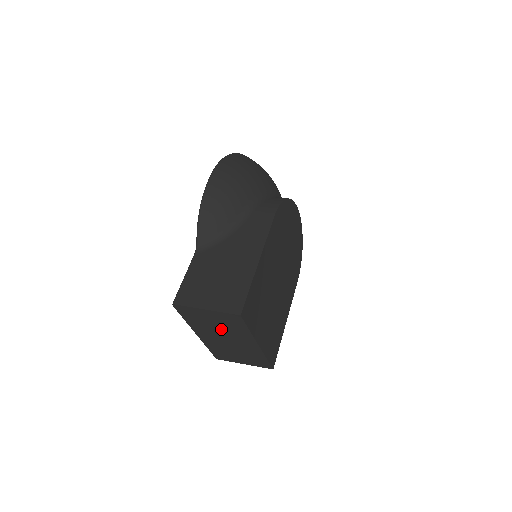
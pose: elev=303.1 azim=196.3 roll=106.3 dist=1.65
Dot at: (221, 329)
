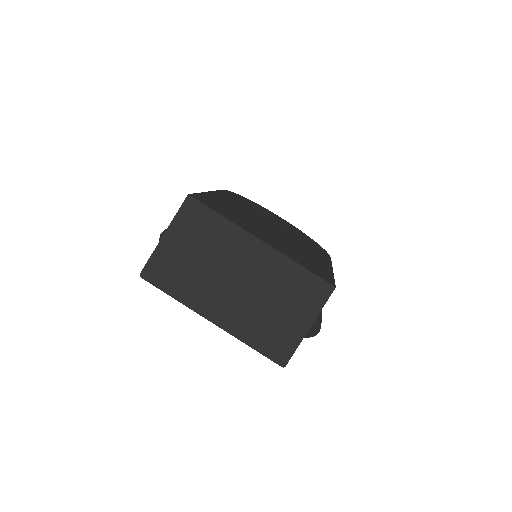
Dot at: (209, 262)
